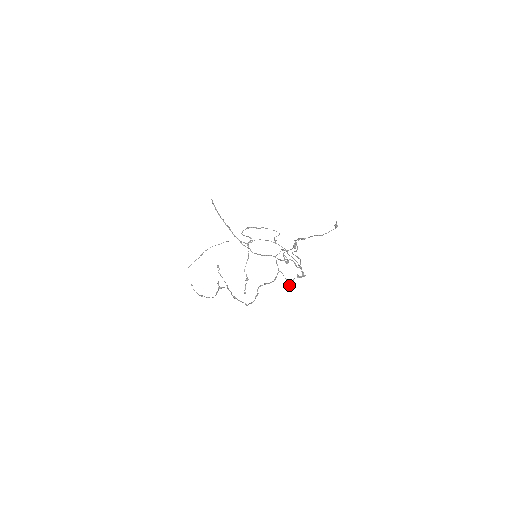
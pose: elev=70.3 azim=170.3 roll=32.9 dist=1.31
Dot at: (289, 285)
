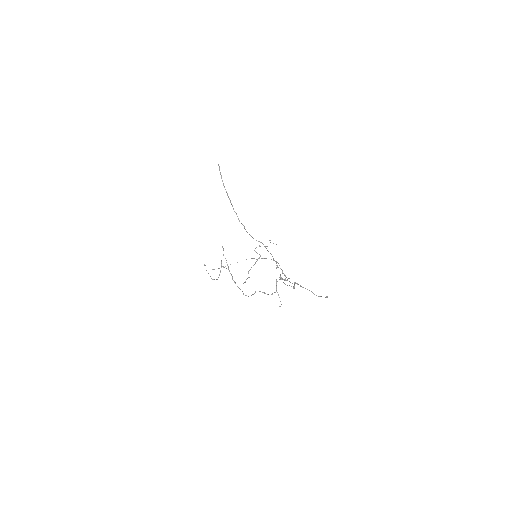
Dot at: (281, 304)
